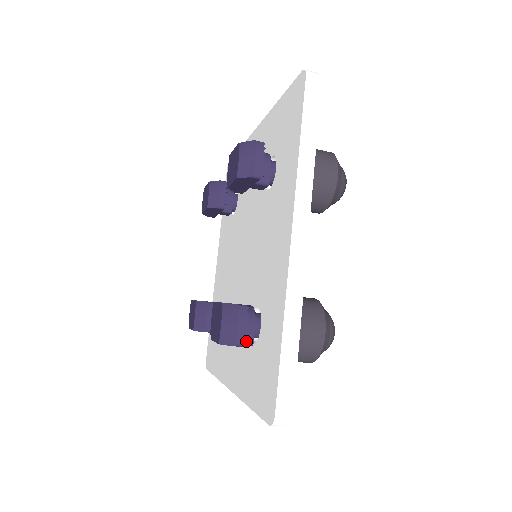
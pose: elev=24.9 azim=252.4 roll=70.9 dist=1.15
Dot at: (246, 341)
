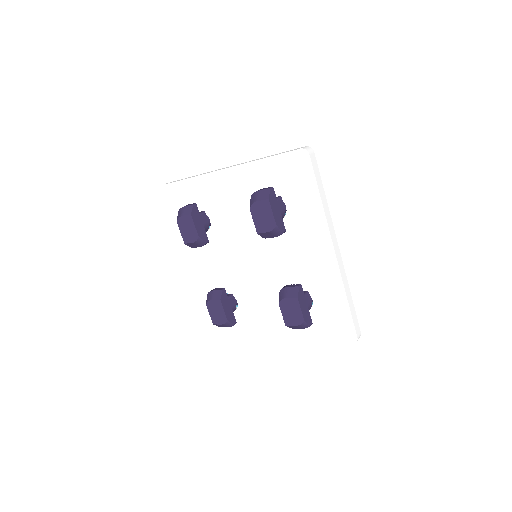
Dot at: occluded
